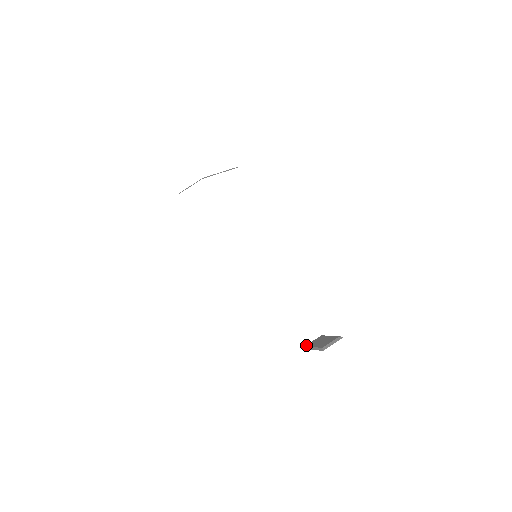
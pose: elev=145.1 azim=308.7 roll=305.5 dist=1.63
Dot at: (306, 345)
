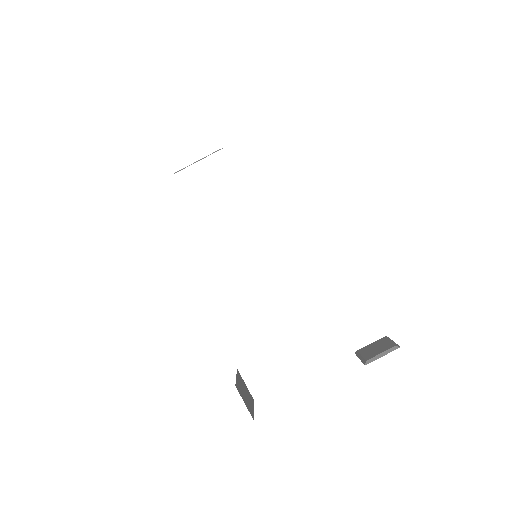
Dot at: (359, 350)
